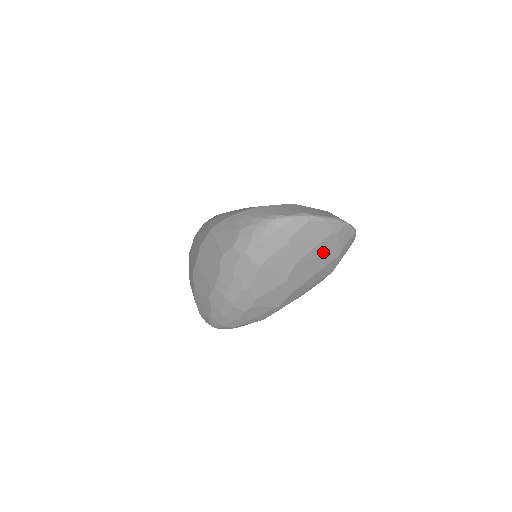
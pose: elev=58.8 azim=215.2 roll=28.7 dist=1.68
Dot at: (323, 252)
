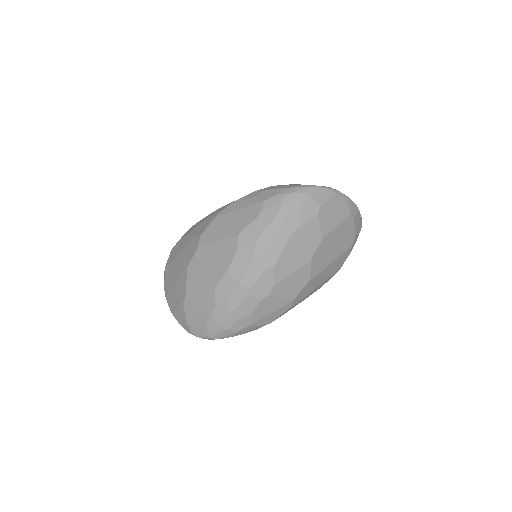
Dot at: (342, 235)
